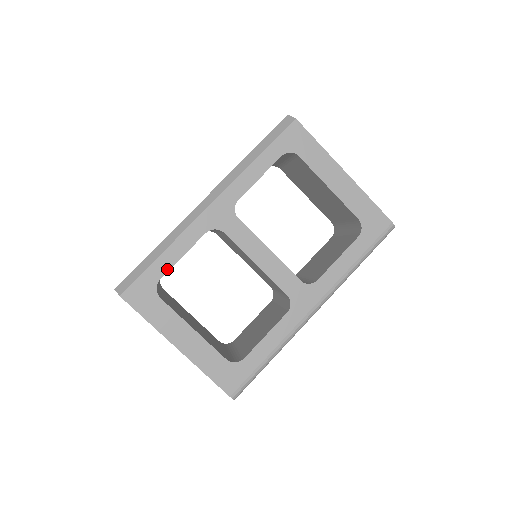
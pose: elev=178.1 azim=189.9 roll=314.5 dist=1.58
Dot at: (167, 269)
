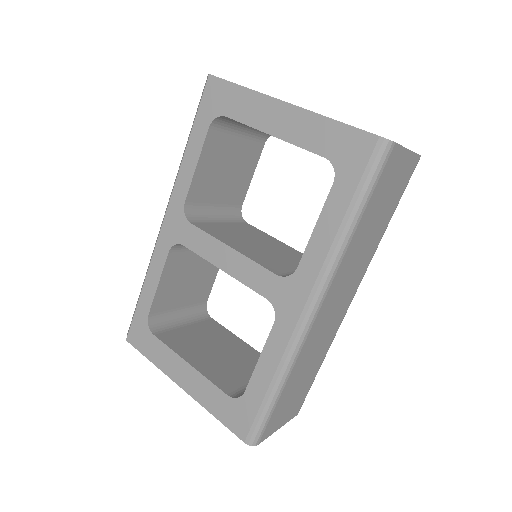
Dot at: (150, 303)
